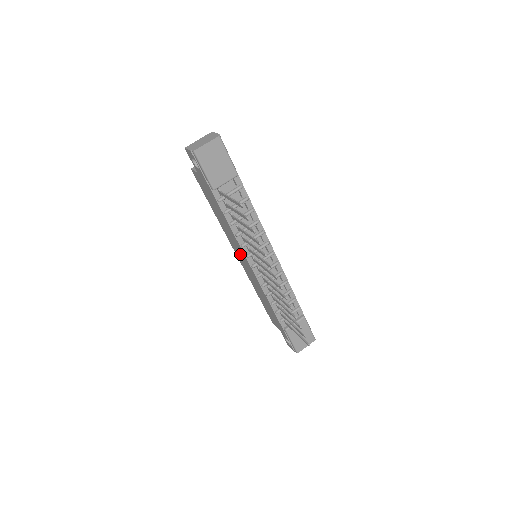
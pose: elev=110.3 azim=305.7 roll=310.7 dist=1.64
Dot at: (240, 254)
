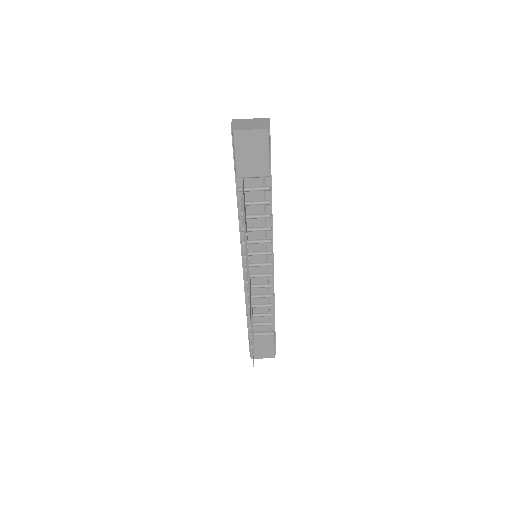
Dot at: occluded
